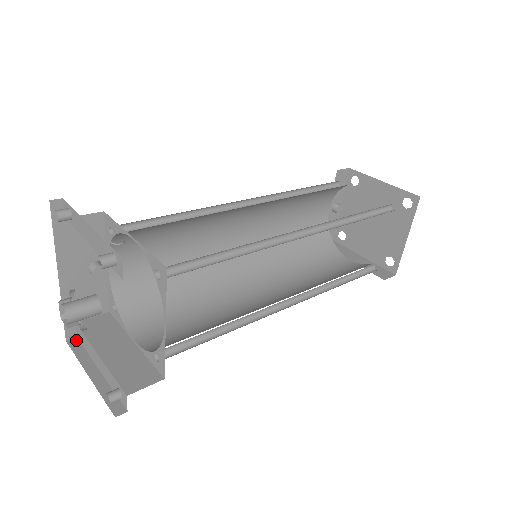
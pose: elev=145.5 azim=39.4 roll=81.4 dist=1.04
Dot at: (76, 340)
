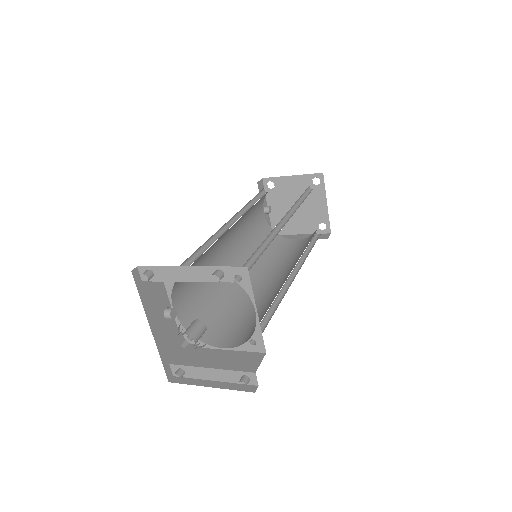
Dot at: (180, 373)
